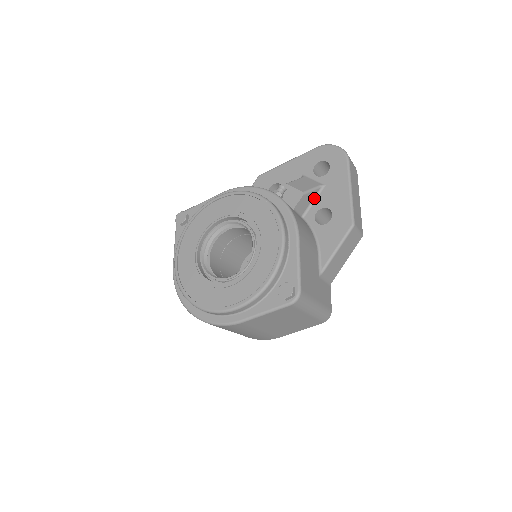
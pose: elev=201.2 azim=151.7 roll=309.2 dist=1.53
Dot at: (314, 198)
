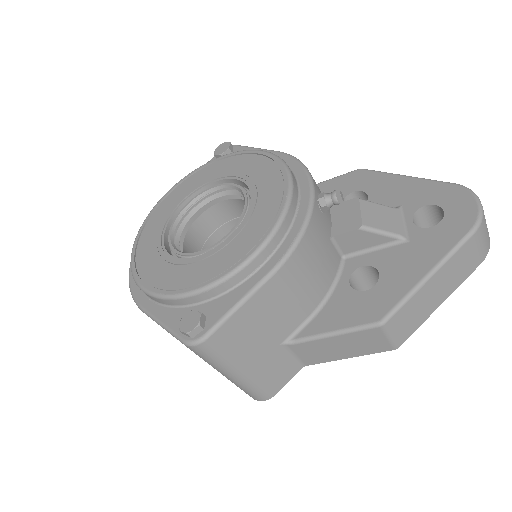
Dot at: (379, 246)
